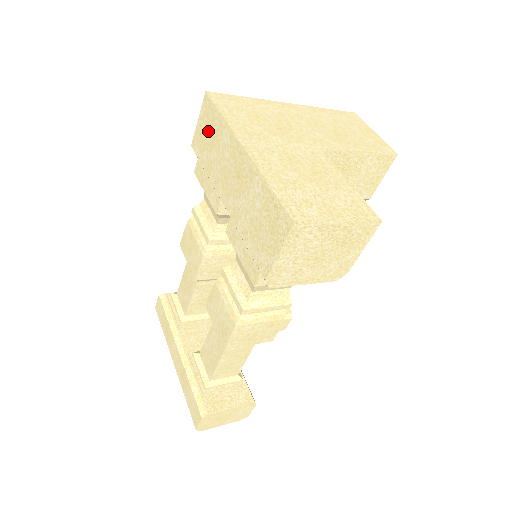
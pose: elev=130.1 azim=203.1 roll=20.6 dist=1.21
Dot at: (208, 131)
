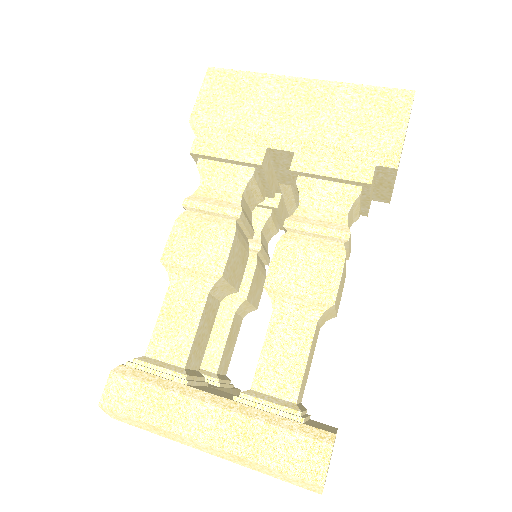
Dot at: (228, 93)
